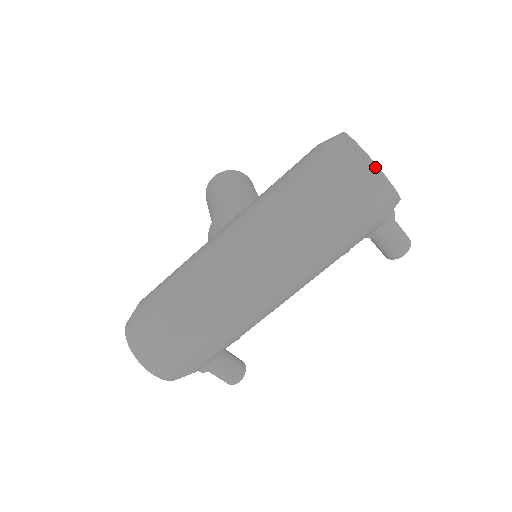
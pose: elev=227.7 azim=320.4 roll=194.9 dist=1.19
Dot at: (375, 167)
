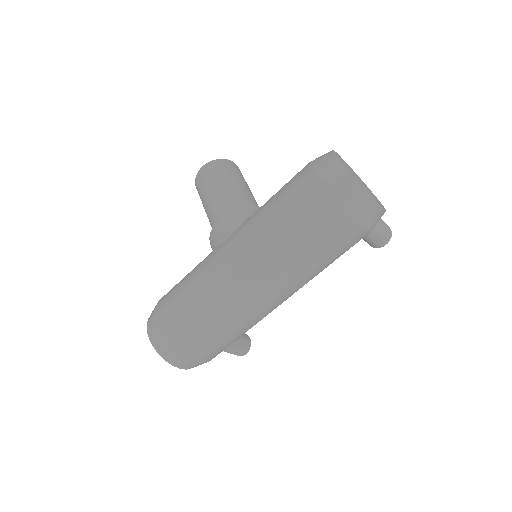
Dot at: (366, 194)
